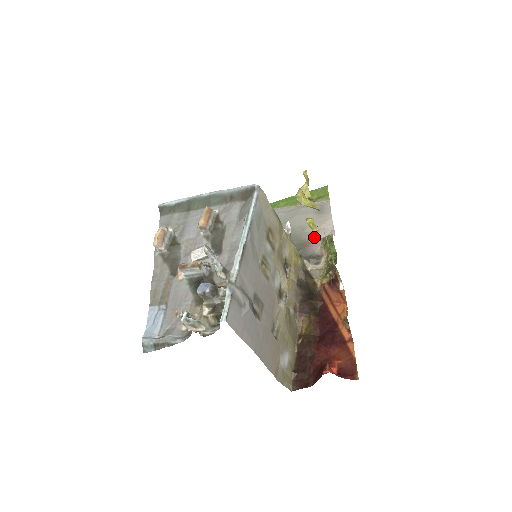
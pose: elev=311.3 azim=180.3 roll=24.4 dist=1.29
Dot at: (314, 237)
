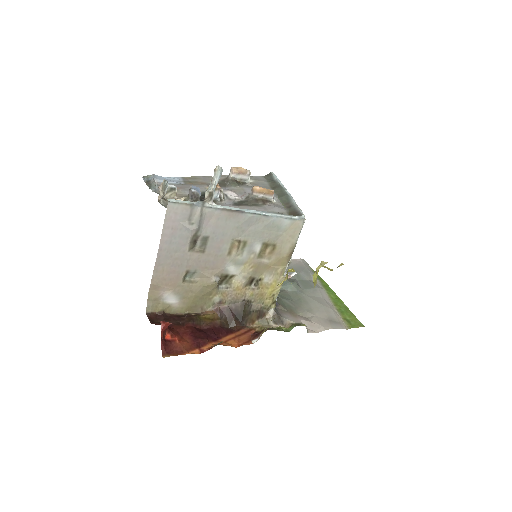
Dot at: (302, 318)
